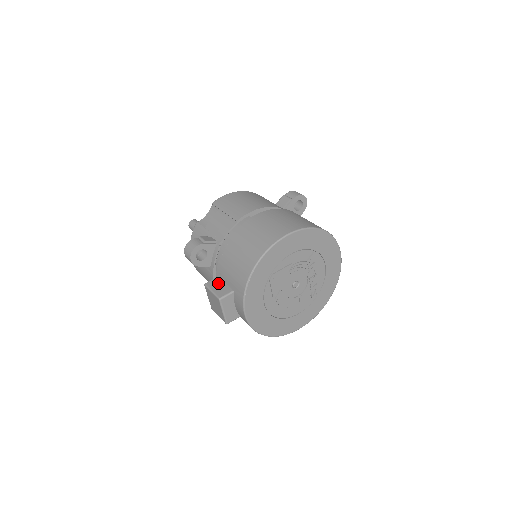
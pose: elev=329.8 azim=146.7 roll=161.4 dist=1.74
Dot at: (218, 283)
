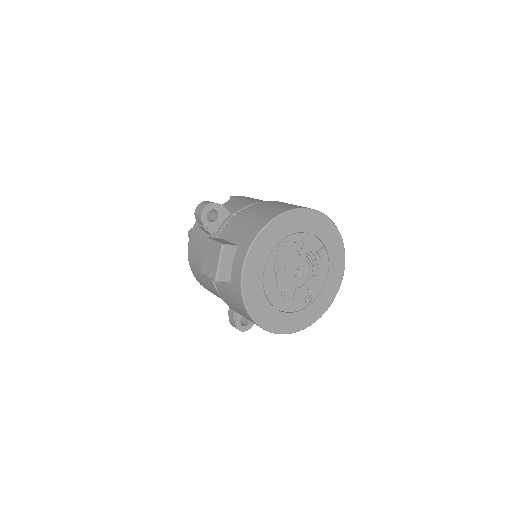
Dot at: (222, 240)
